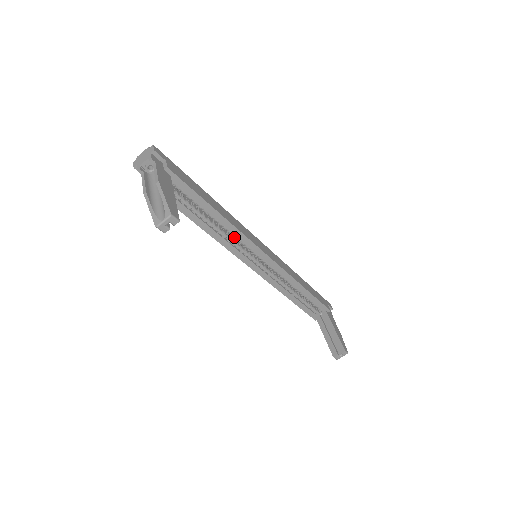
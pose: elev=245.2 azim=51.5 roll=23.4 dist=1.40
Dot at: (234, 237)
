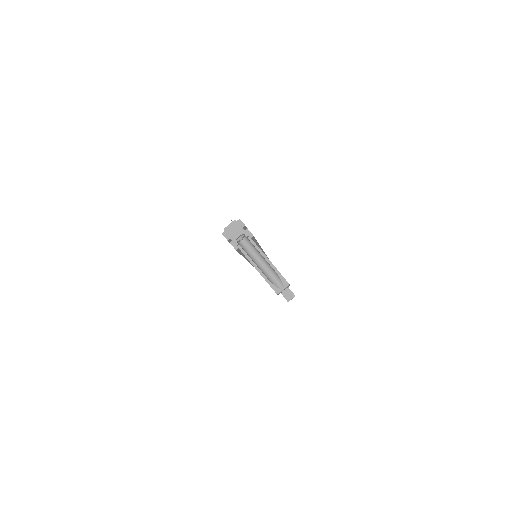
Dot at: occluded
